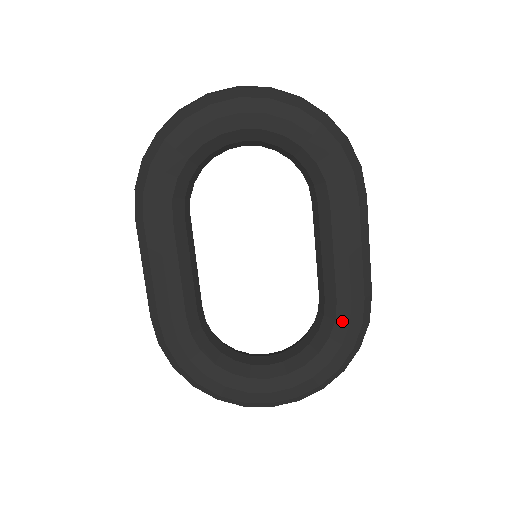
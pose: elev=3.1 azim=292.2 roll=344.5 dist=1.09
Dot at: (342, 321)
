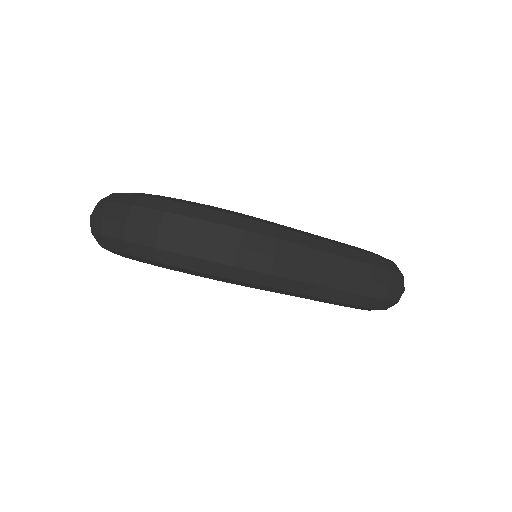
Dot at: occluded
